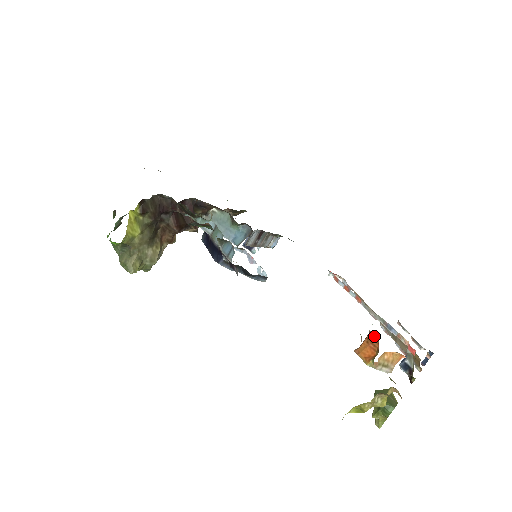
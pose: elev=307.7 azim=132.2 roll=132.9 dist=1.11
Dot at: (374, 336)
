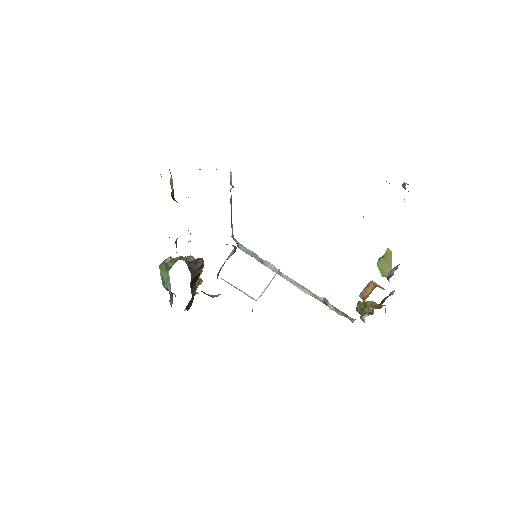
Dot at: occluded
